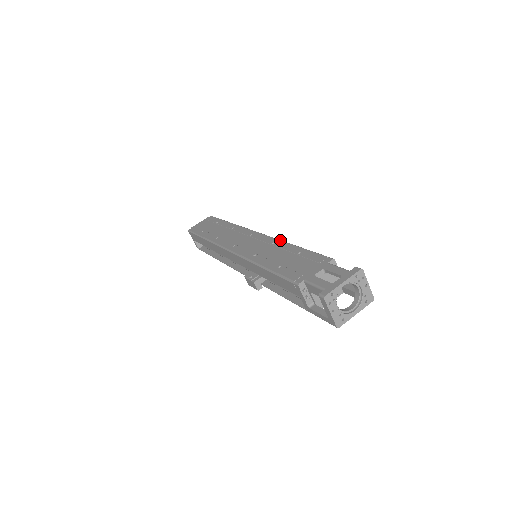
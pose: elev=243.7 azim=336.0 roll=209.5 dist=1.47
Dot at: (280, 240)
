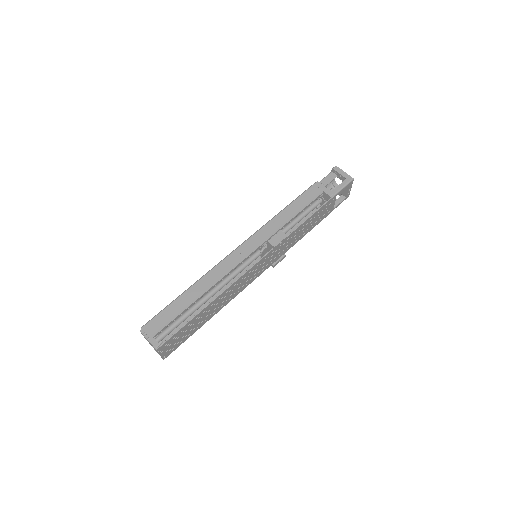
Dot at: occluded
